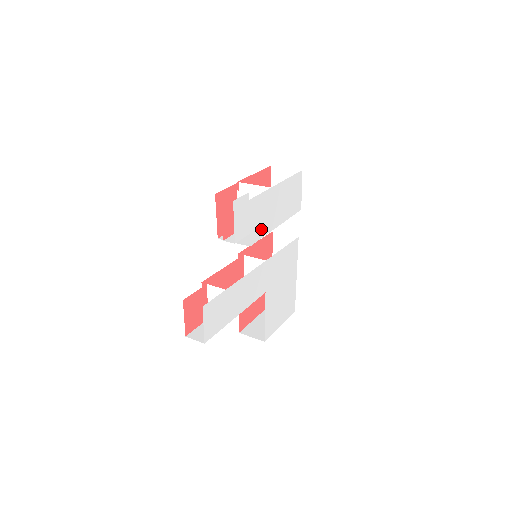
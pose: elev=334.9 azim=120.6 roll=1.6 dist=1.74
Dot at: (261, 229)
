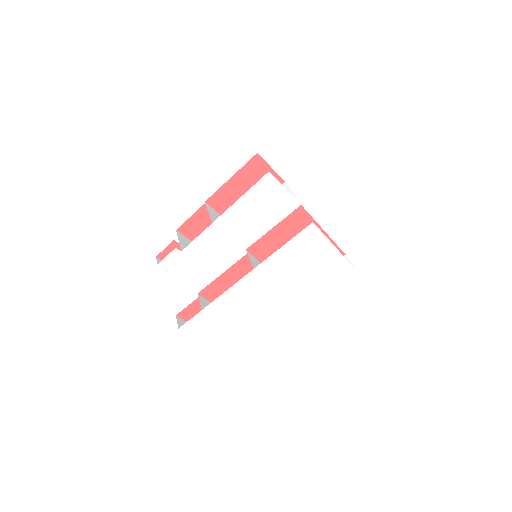
Dot at: (223, 256)
